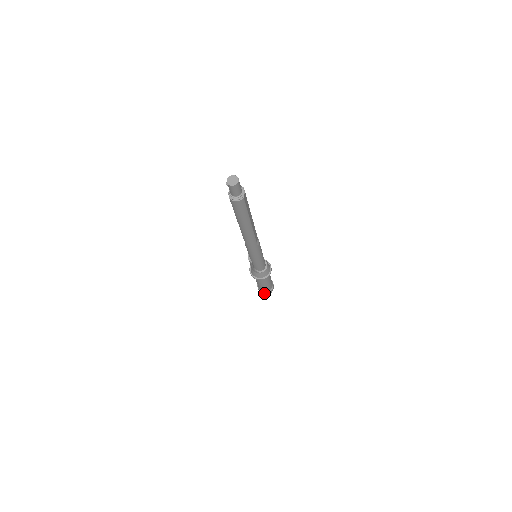
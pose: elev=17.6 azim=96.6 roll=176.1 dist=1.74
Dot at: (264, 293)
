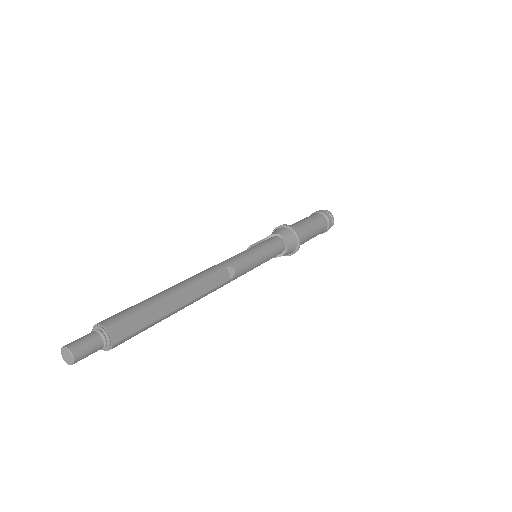
Dot at: (321, 233)
